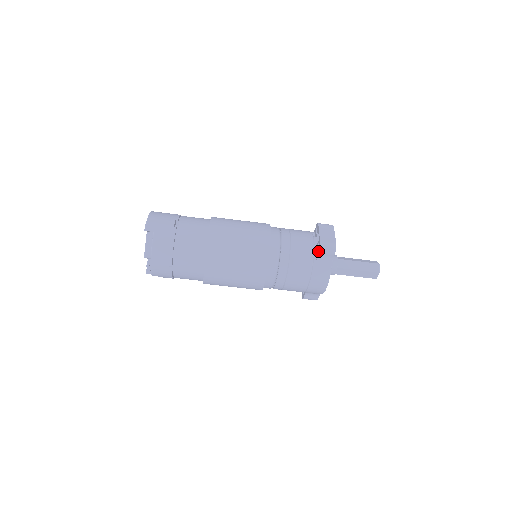
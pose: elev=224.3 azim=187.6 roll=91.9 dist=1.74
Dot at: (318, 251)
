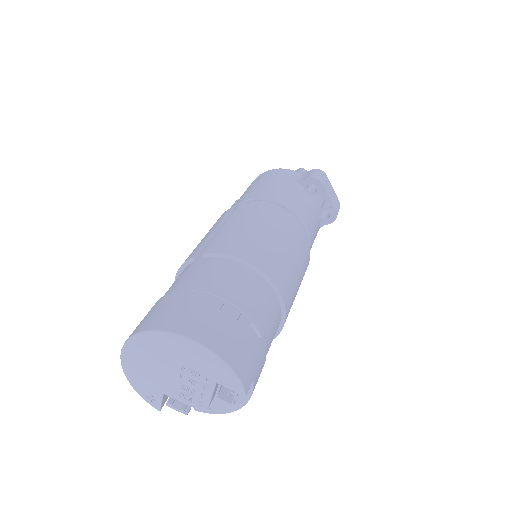
Dot at: (330, 222)
